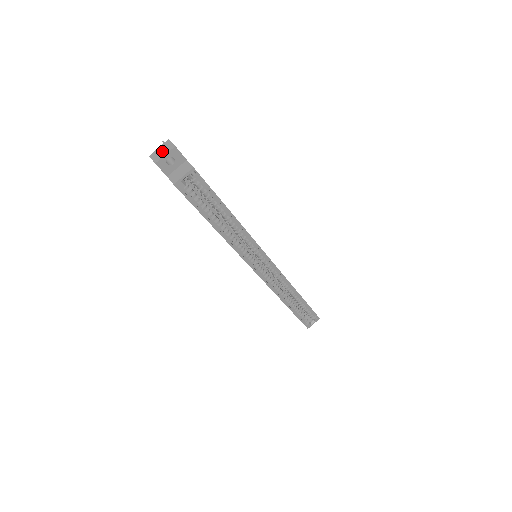
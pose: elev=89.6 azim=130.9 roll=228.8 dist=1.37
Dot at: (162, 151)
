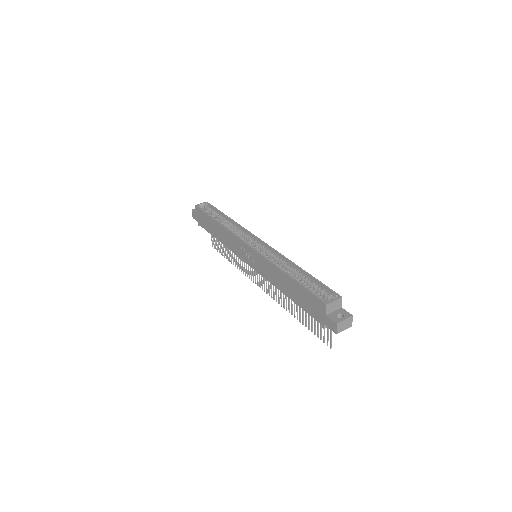
Dot at: occluded
